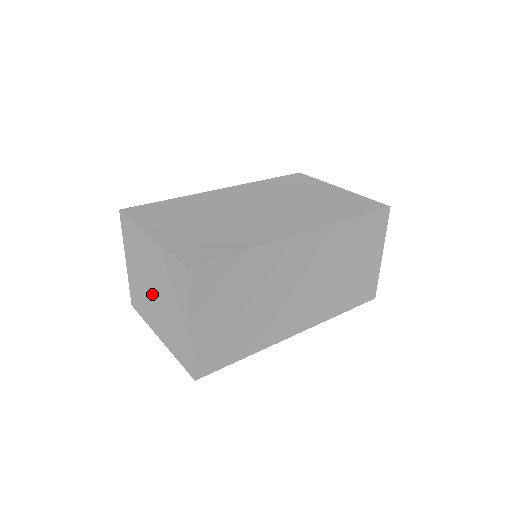
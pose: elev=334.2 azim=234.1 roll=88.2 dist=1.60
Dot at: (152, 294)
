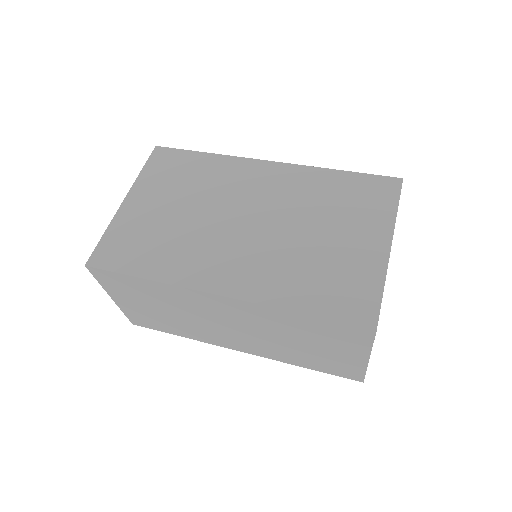
Dot at: occluded
